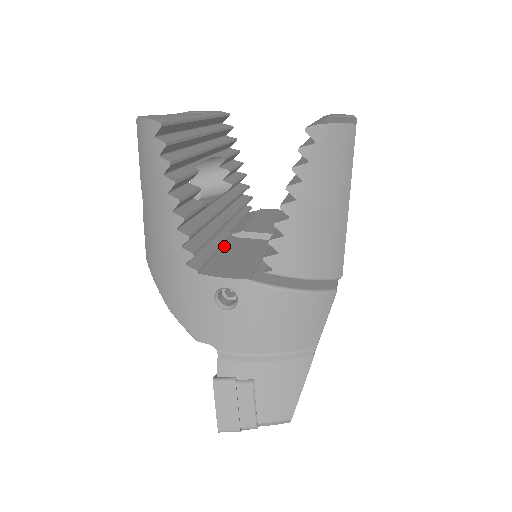
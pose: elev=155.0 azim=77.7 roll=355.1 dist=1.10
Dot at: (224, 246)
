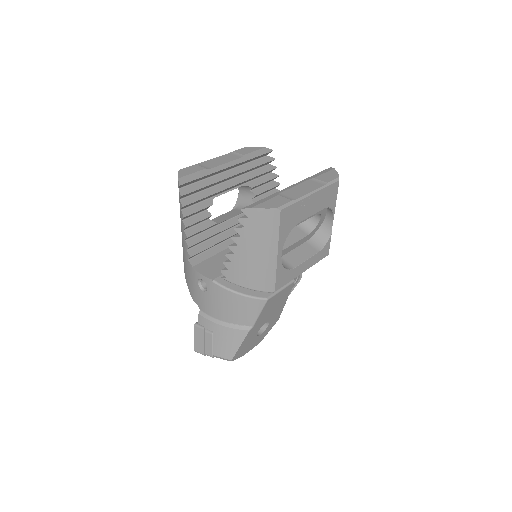
Dot at: (227, 248)
